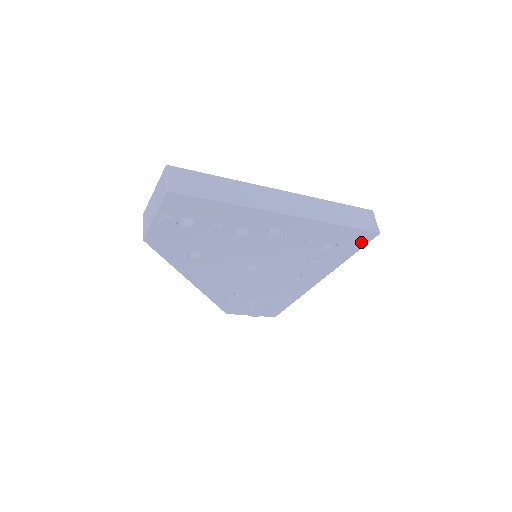
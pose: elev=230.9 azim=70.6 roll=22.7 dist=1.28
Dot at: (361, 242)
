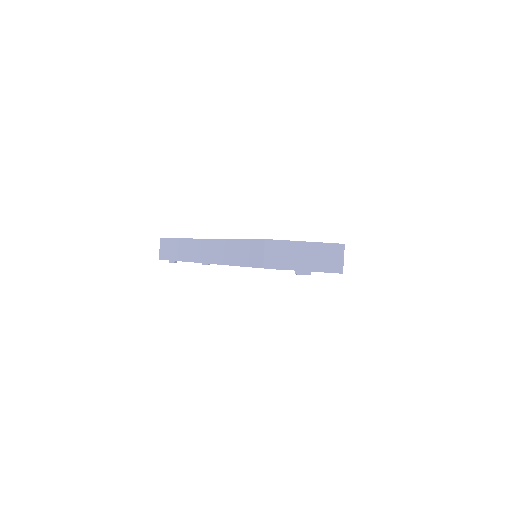
Dot at: occluded
